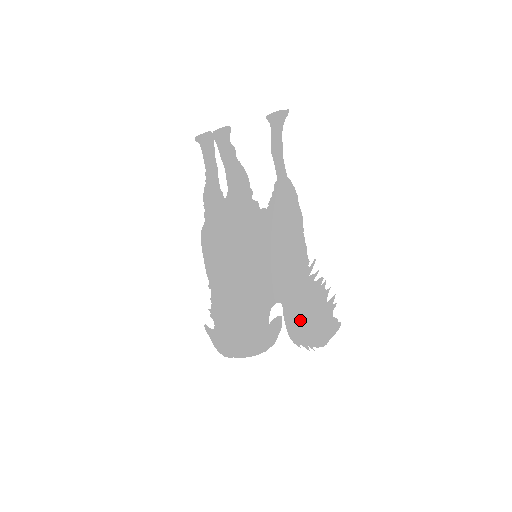
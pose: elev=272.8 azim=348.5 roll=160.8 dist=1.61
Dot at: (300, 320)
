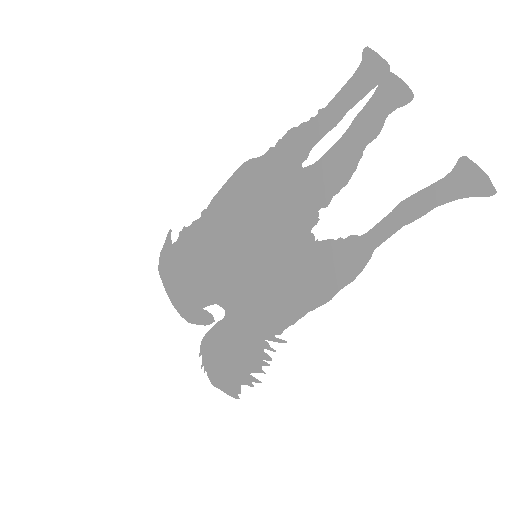
Dot at: (221, 346)
